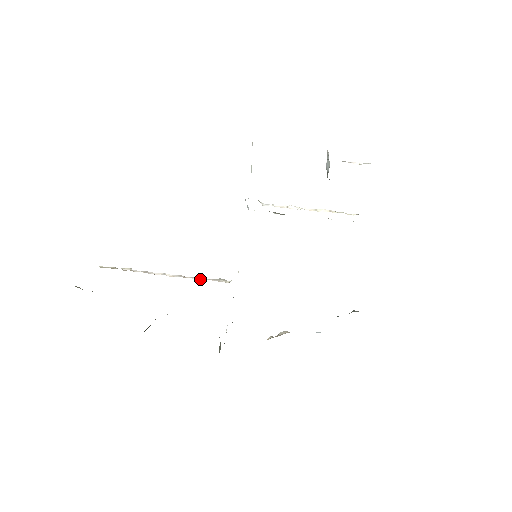
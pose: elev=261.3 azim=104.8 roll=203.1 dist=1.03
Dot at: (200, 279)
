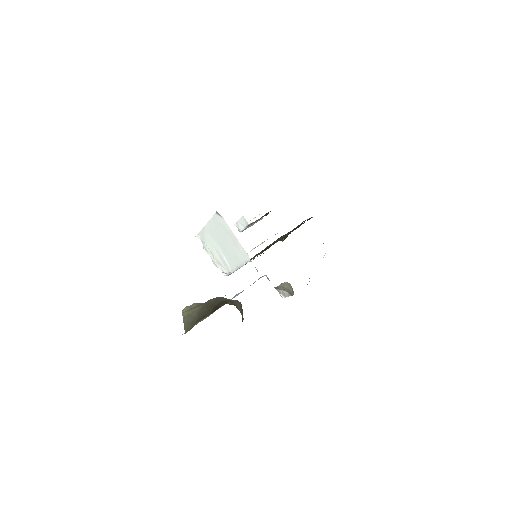
Dot at: occluded
